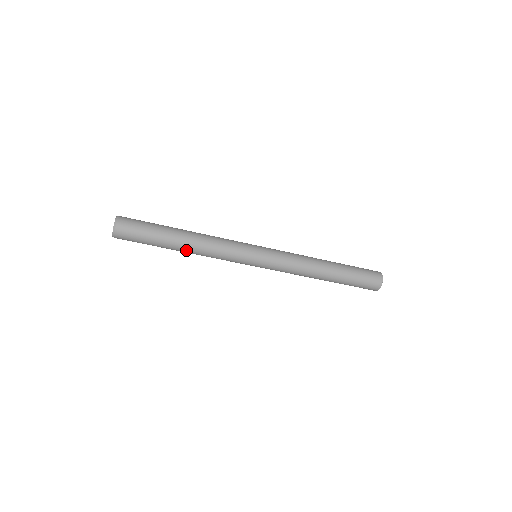
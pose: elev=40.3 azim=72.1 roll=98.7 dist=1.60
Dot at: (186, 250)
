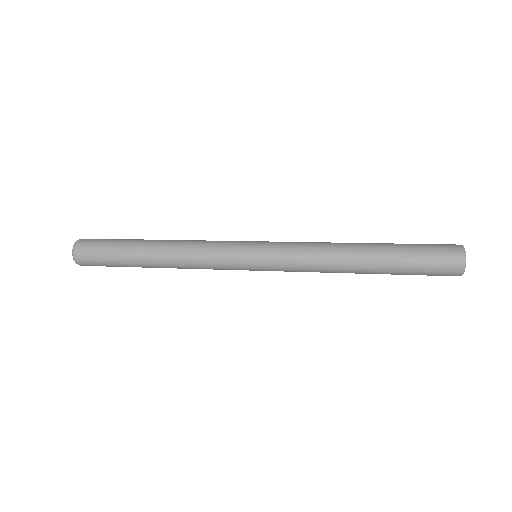
Dot at: occluded
